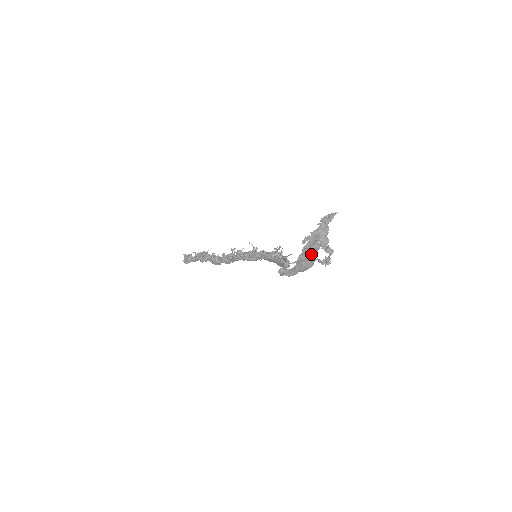
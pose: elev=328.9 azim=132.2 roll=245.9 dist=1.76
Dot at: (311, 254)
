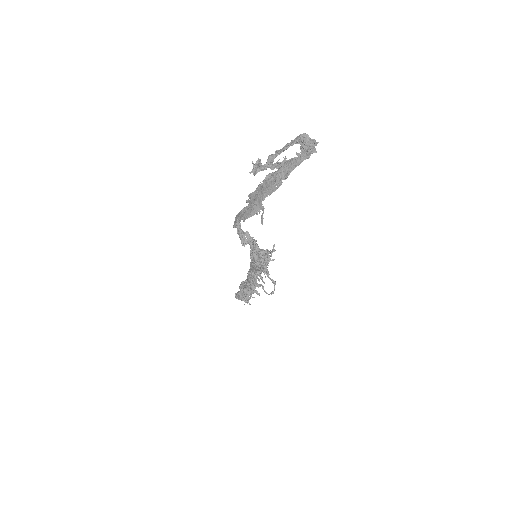
Dot at: (265, 193)
